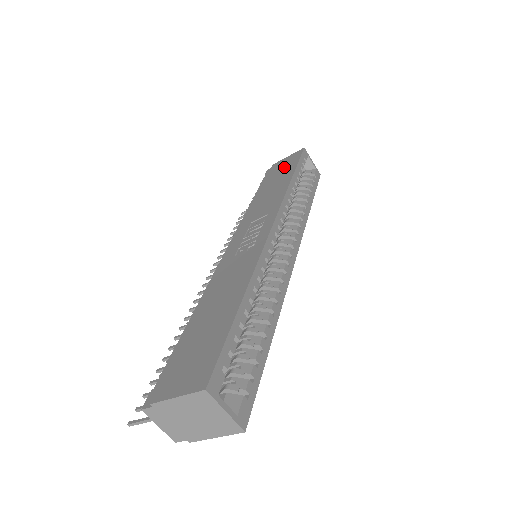
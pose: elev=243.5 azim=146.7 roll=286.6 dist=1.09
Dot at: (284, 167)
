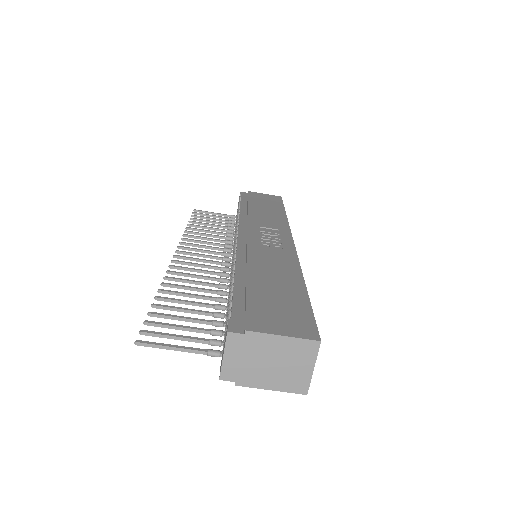
Dot at: (268, 200)
